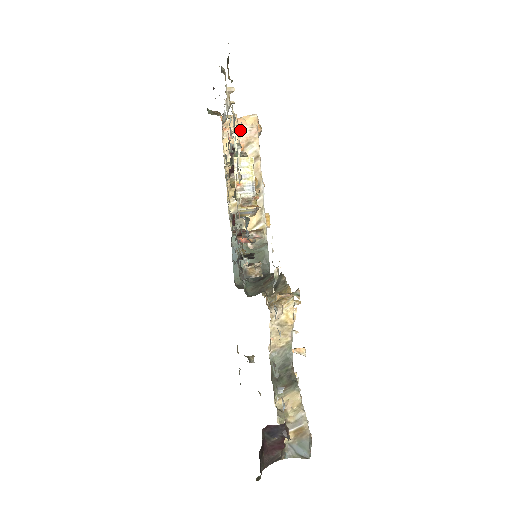
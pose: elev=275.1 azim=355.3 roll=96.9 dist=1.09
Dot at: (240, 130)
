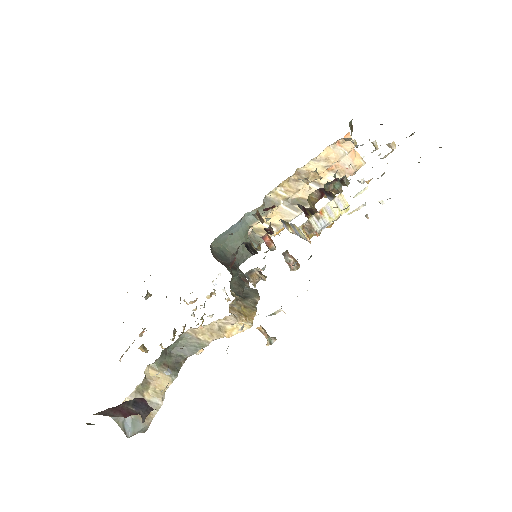
Dot at: (345, 158)
